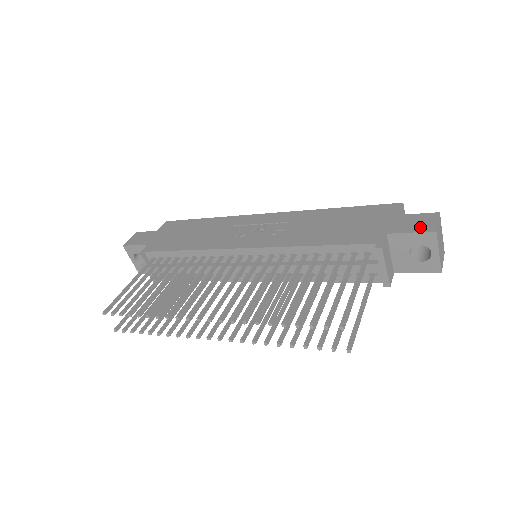
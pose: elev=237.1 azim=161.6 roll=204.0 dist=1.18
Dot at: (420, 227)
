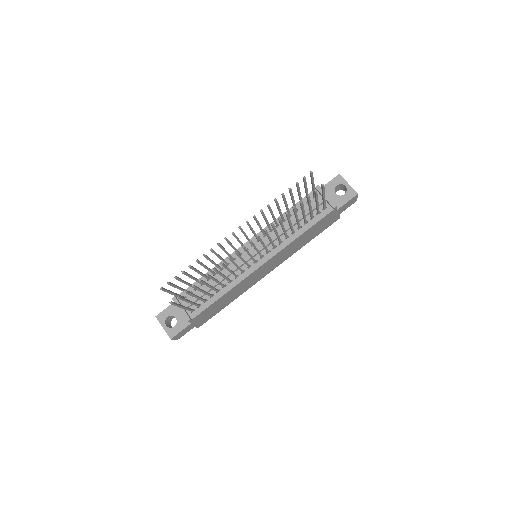
Dot at: occluded
